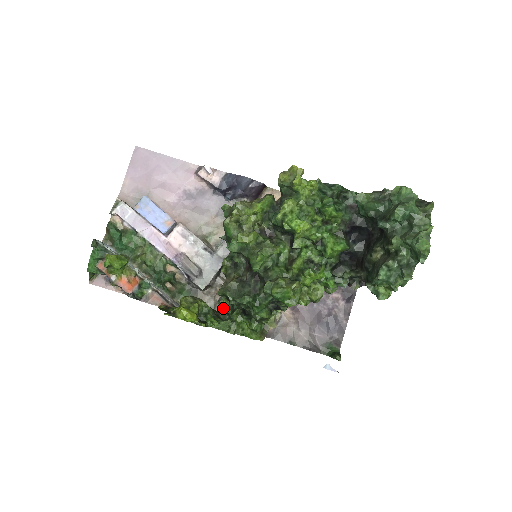
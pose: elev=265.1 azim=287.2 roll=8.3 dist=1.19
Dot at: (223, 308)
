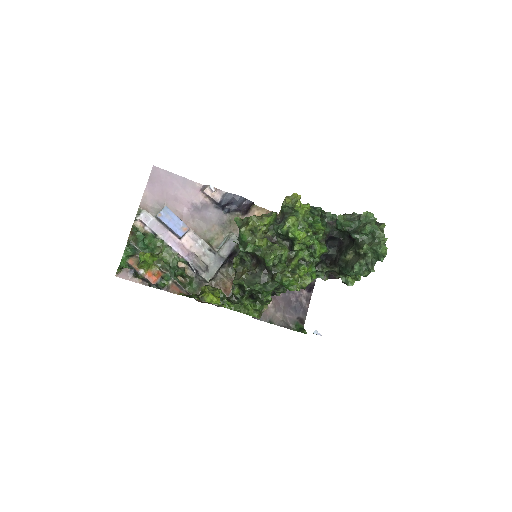
Dot at: (235, 294)
